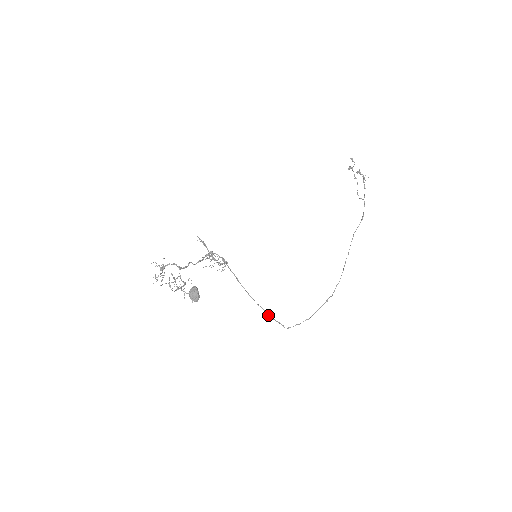
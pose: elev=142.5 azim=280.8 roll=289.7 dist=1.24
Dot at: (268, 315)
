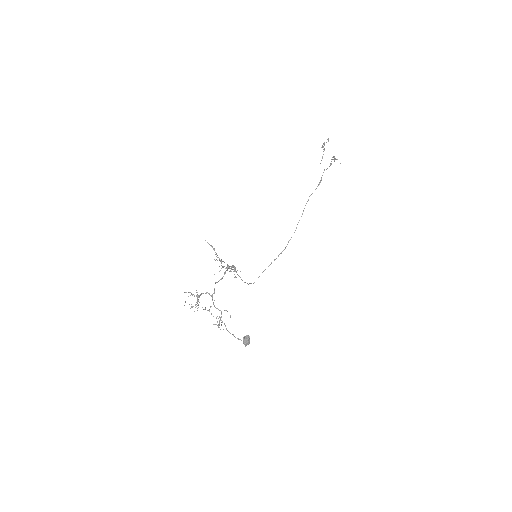
Dot at: (248, 284)
